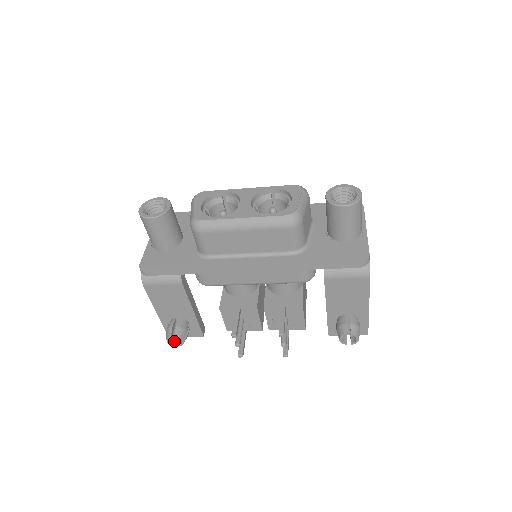
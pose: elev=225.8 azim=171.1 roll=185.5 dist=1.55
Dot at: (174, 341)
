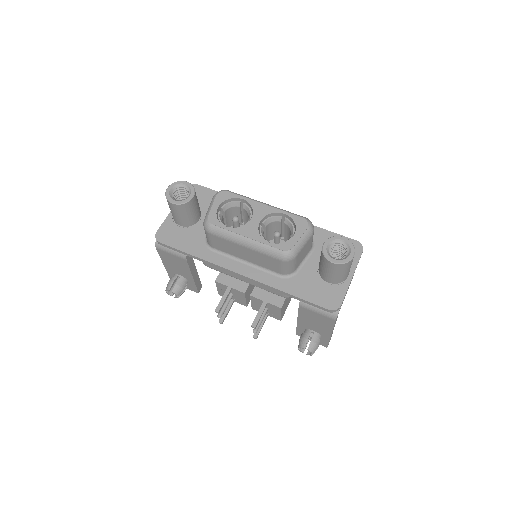
Dot at: occluded
